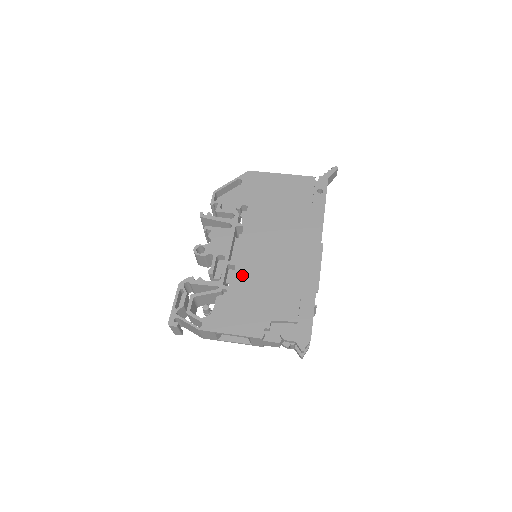
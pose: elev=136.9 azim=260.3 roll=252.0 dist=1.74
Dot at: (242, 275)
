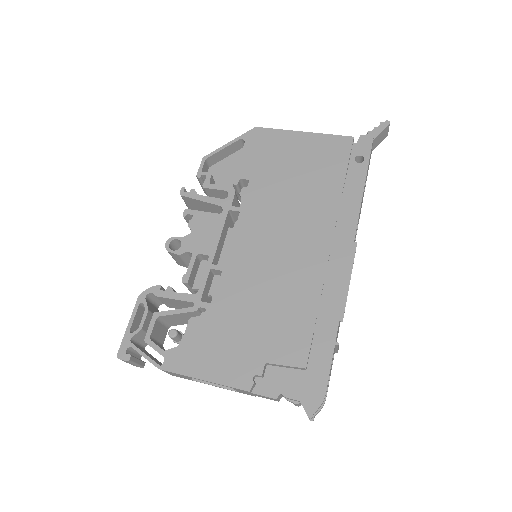
Dot at: (230, 287)
